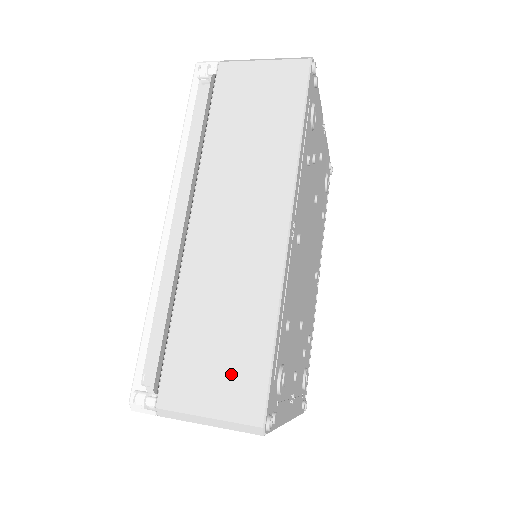
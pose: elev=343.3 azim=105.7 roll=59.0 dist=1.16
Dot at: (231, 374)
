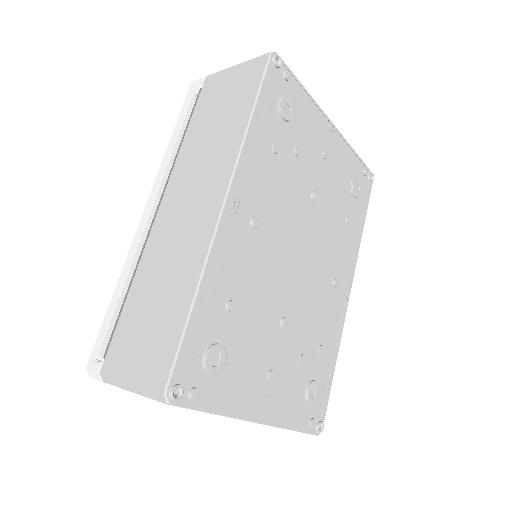
Dot at: (153, 342)
